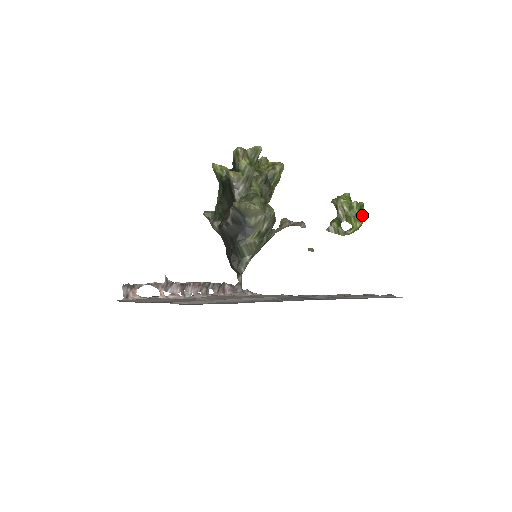
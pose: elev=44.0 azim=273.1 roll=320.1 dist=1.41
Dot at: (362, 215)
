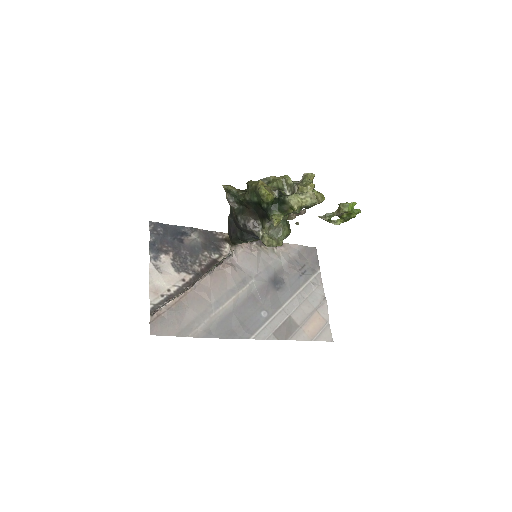
Dot at: occluded
